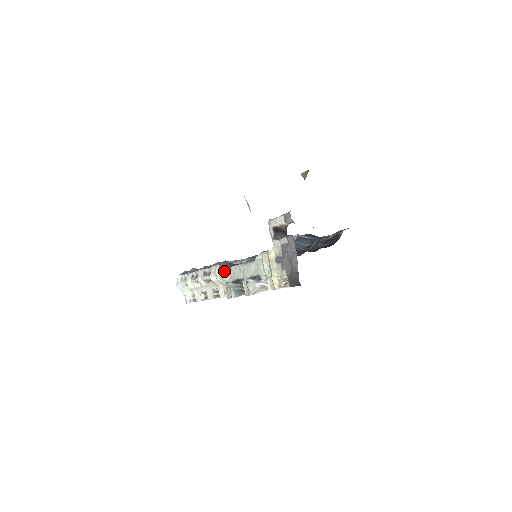
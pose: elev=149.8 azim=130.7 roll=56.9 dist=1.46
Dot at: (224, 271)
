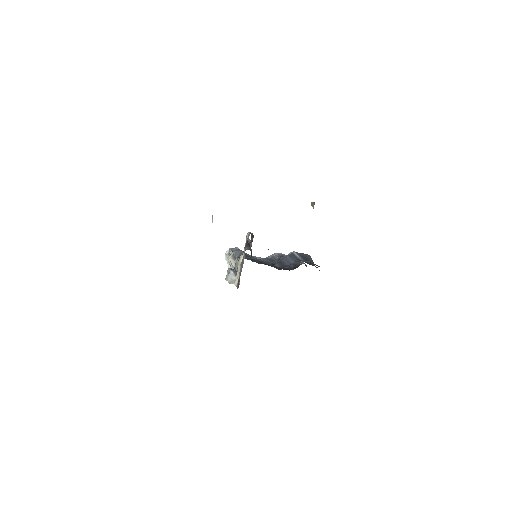
Dot at: (234, 258)
